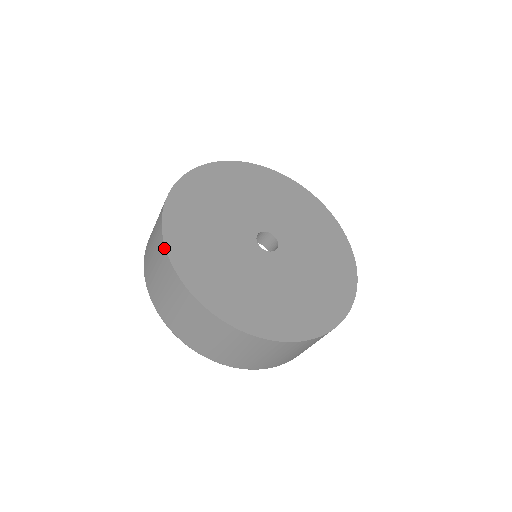
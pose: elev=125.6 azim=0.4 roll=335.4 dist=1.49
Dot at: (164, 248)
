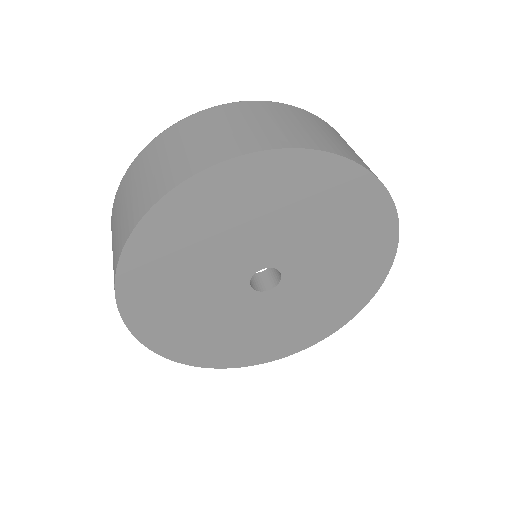
Dot at: (138, 219)
